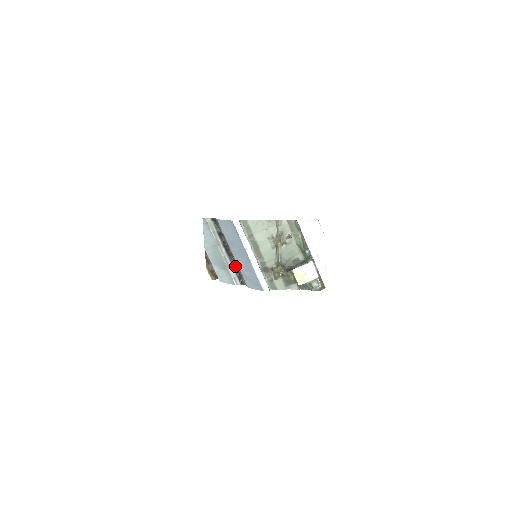
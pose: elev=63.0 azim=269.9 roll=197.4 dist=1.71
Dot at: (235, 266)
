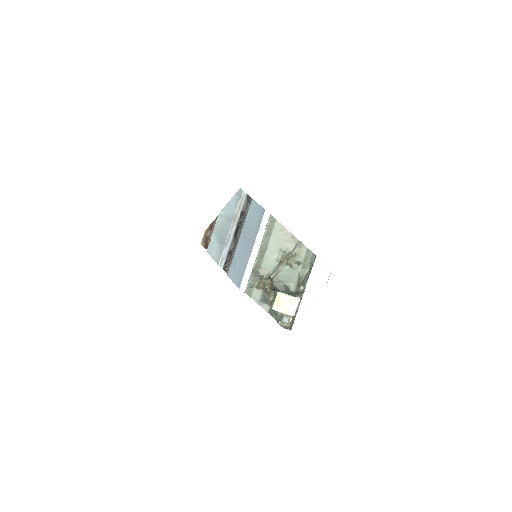
Dot at: (232, 249)
